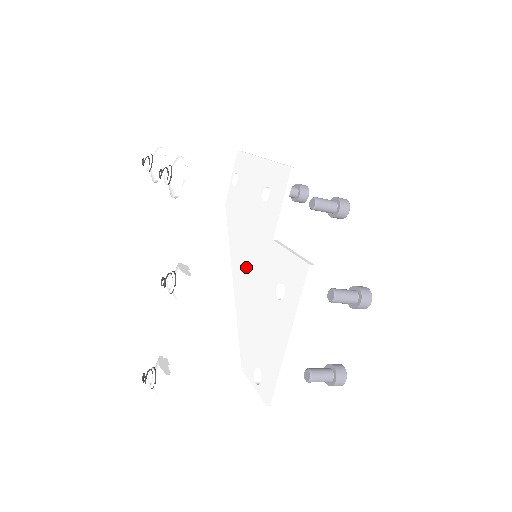
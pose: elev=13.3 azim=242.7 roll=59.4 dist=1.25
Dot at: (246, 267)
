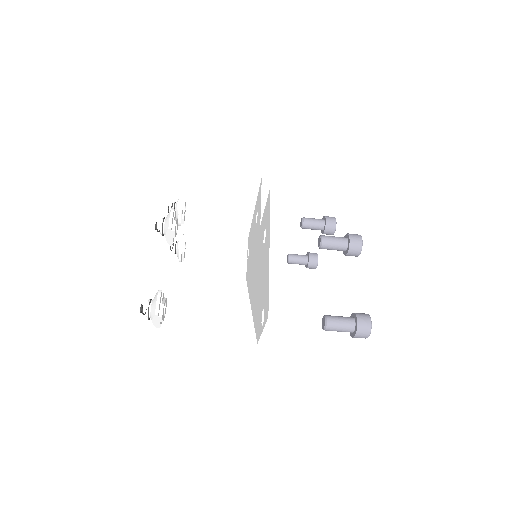
Dot at: (254, 277)
